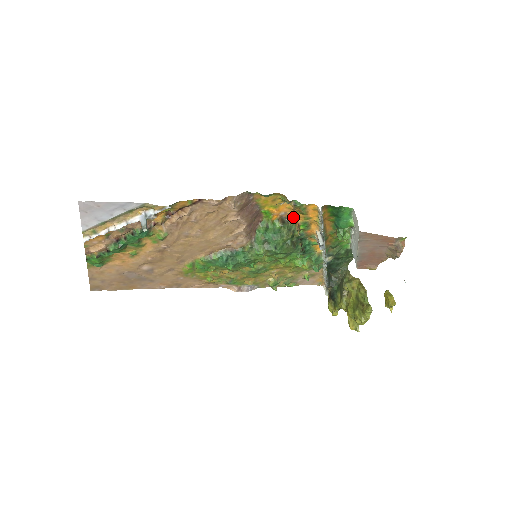
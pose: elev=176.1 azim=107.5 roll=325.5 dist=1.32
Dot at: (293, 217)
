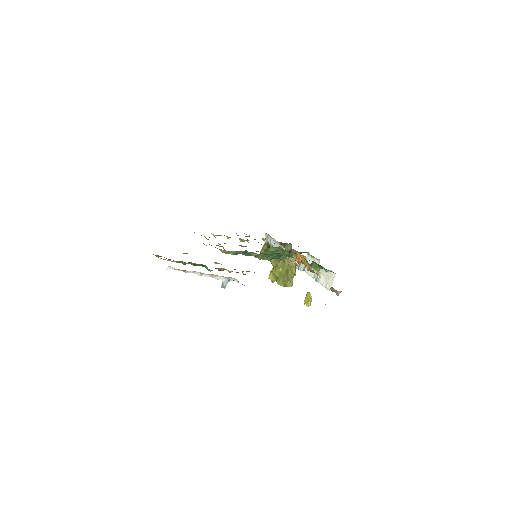
Dot at: (298, 252)
